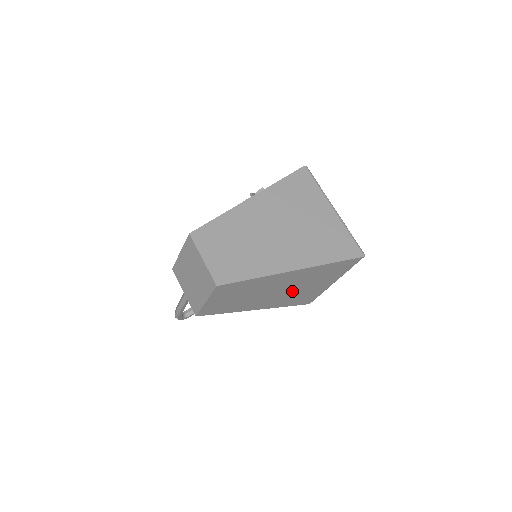
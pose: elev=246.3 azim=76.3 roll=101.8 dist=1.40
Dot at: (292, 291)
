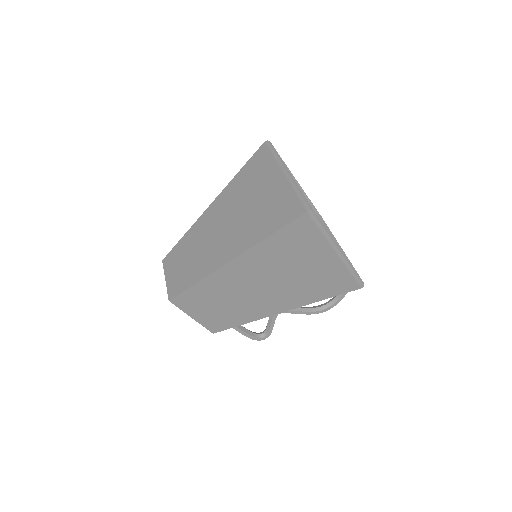
Dot at: (288, 281)
